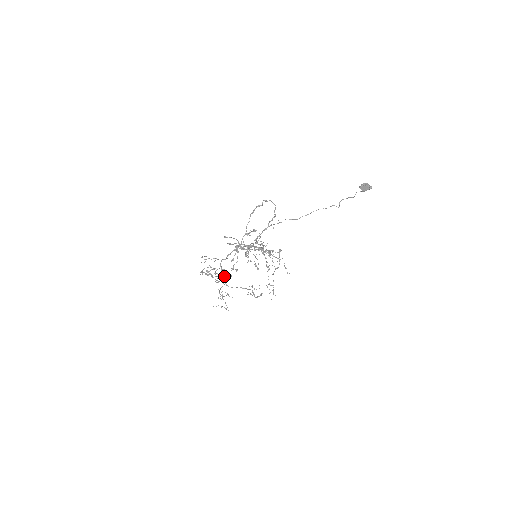
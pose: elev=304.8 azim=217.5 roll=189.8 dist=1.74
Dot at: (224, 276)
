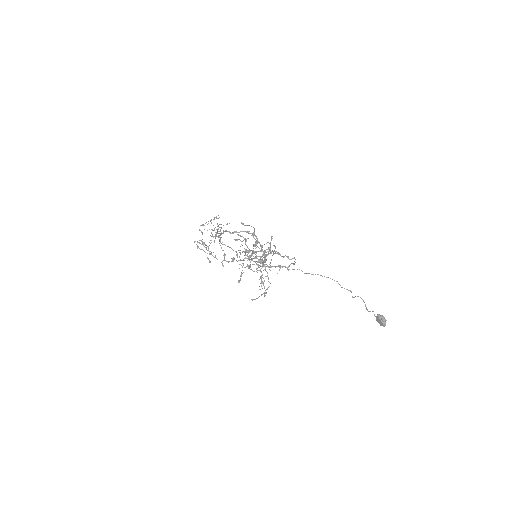
Dot at: occluded
